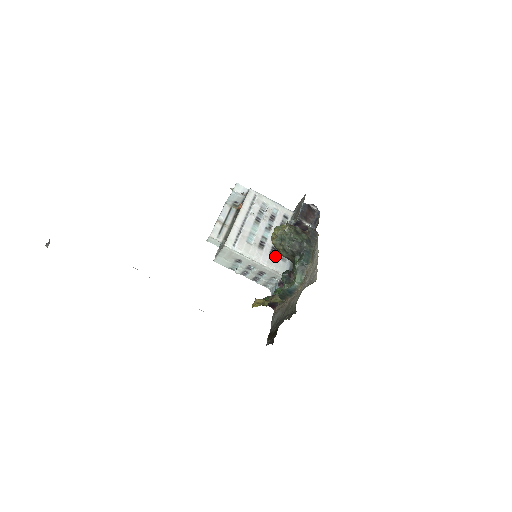
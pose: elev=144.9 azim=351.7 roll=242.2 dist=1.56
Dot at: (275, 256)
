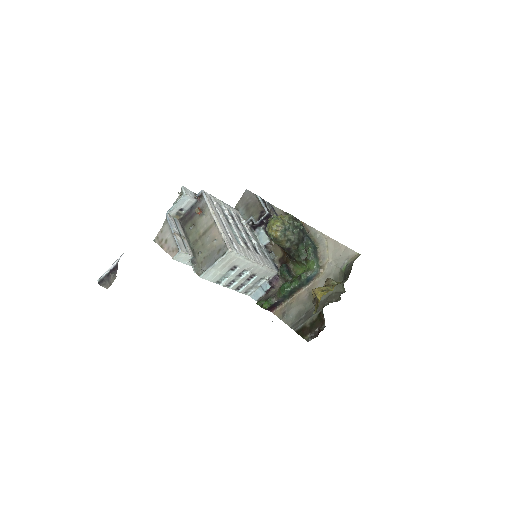
Dot at: (260, 254)
